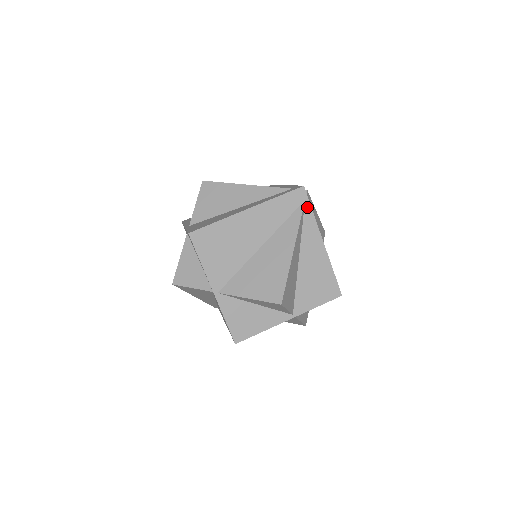
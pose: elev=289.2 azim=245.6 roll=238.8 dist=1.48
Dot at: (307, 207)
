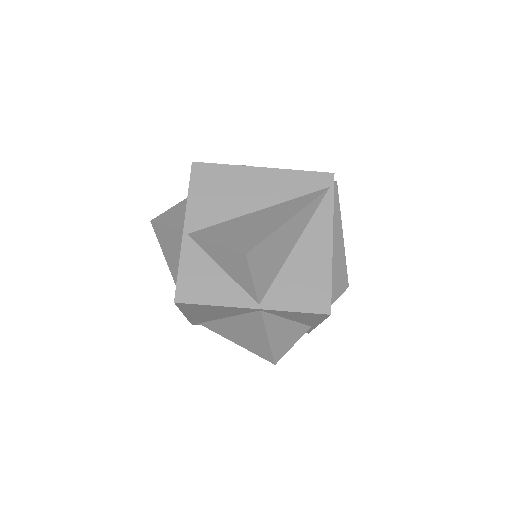
Dot at: (329, 195)
